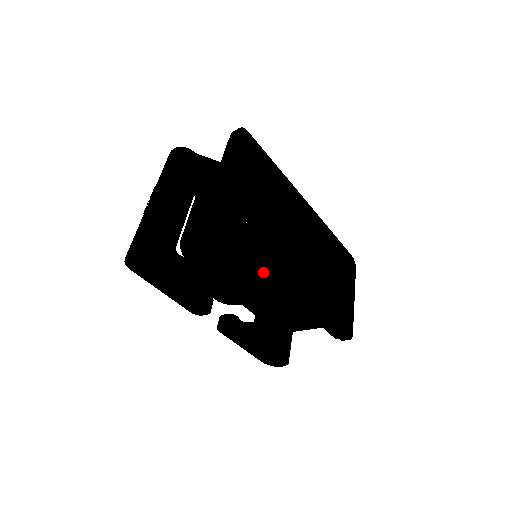
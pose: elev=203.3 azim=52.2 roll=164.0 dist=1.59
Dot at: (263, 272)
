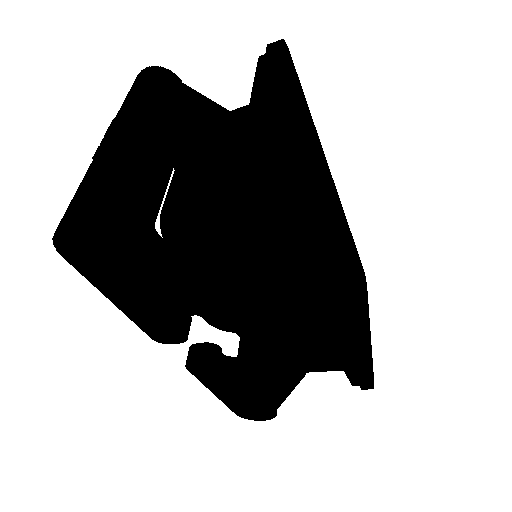
Dot at: (298, 282)
